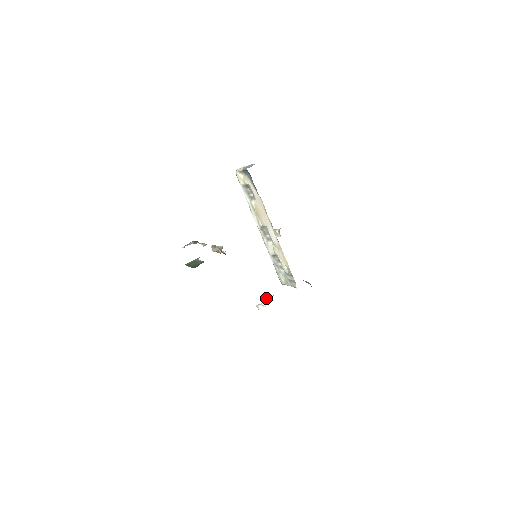
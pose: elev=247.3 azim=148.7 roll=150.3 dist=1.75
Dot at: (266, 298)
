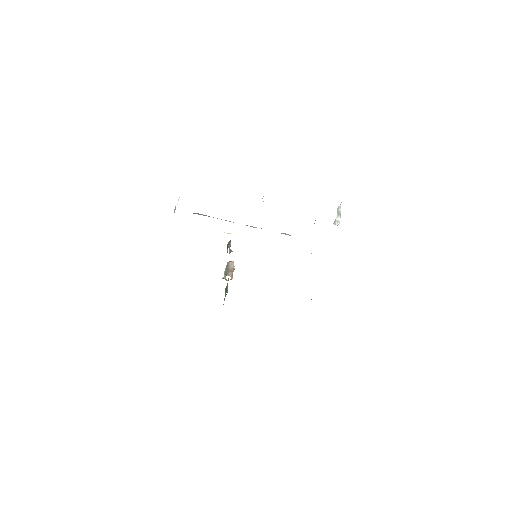
Dot at: occluded
